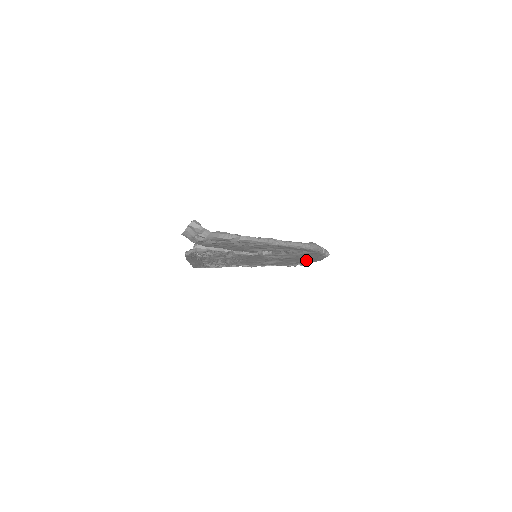
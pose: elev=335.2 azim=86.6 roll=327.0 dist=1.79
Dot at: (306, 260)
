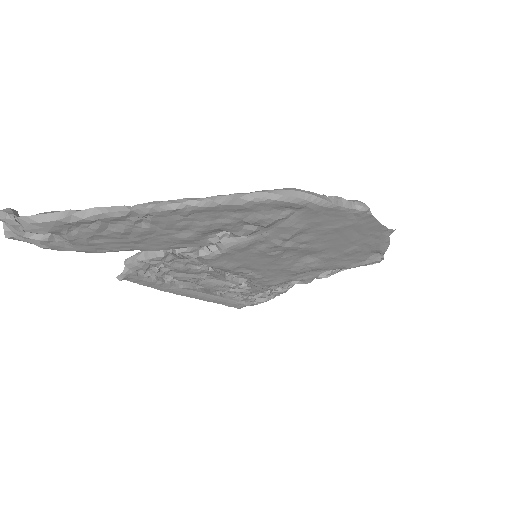
Dot at: (359, 238)
